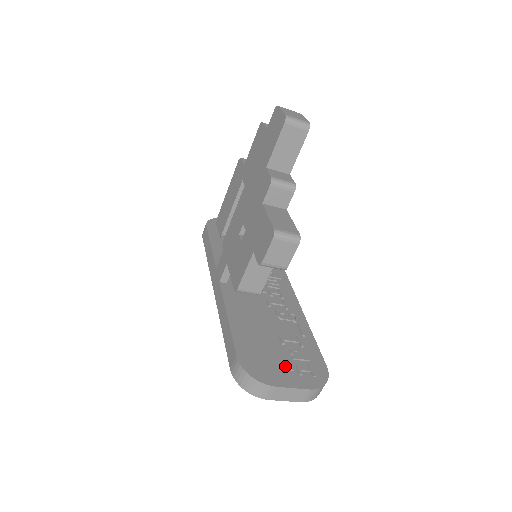
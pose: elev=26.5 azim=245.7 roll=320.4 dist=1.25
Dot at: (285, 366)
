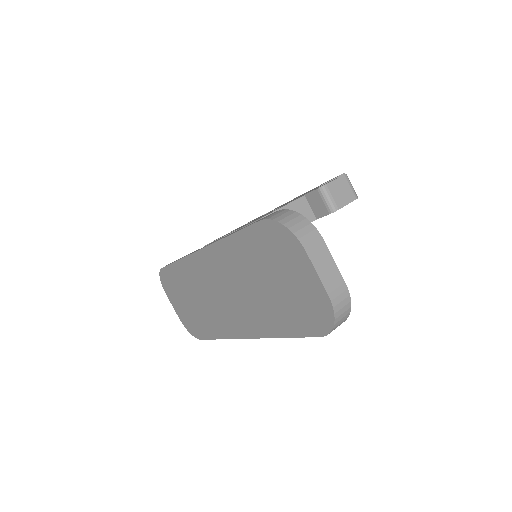
Dot at: occluded
